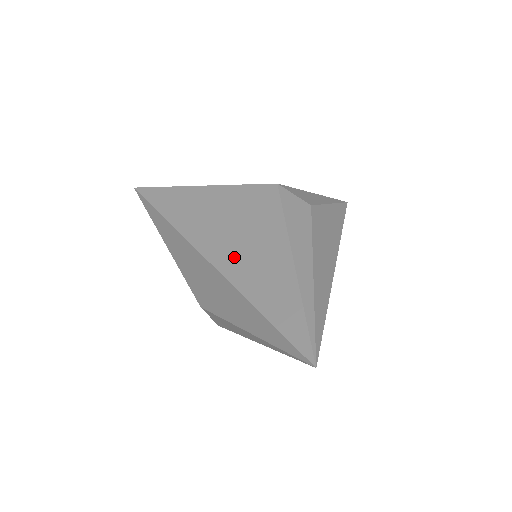
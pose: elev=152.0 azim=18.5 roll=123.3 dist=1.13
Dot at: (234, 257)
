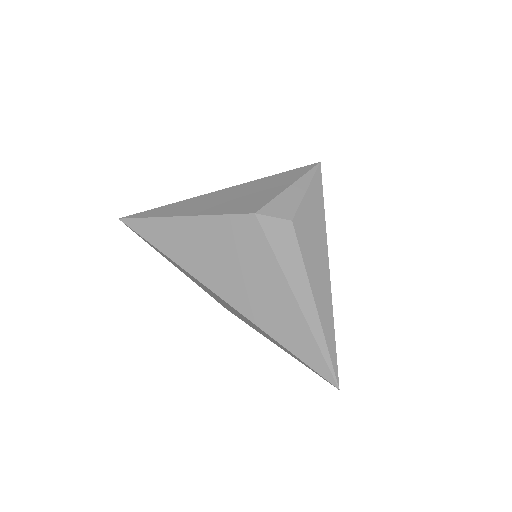
Dot at: (244, 296)
